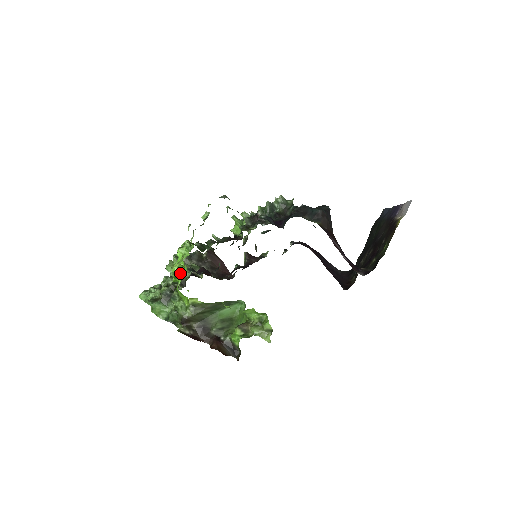
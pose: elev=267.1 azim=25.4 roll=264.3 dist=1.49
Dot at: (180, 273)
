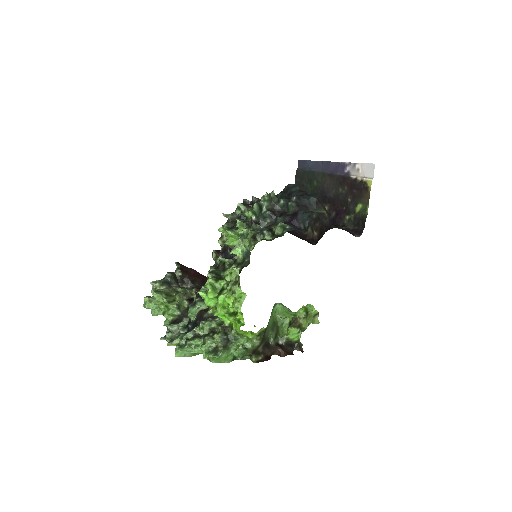
Dot at: (233, 314)
